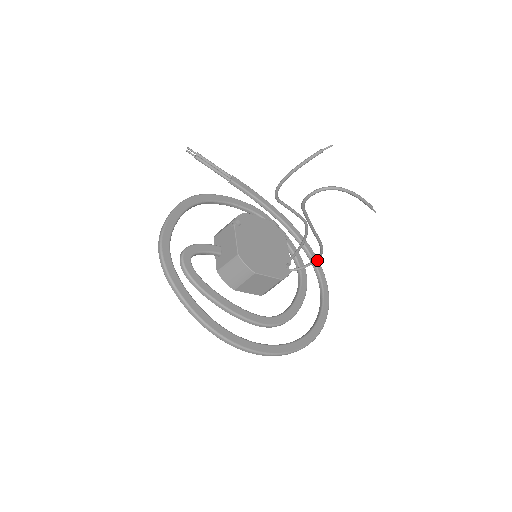
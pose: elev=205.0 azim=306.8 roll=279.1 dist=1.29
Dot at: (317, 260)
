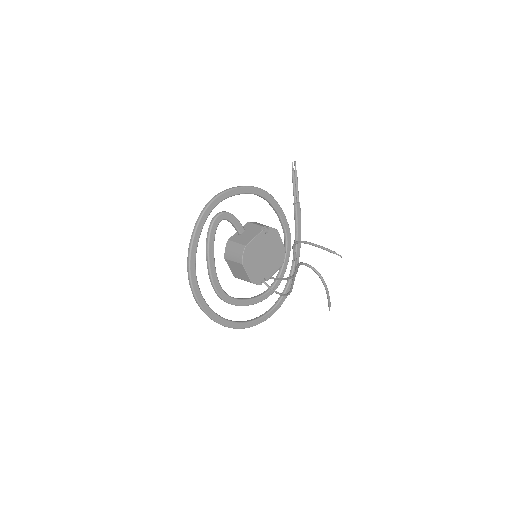
Dot at: (282, 295)
